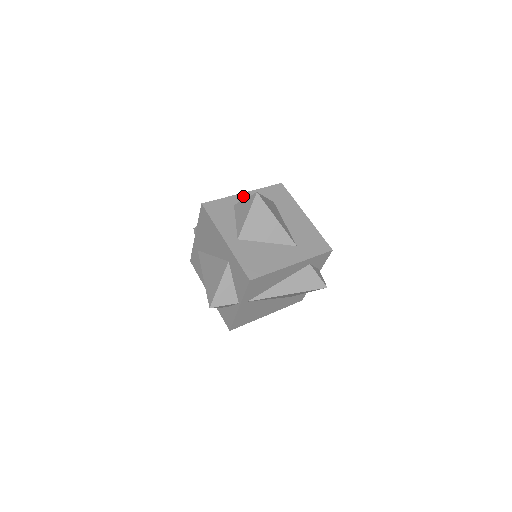
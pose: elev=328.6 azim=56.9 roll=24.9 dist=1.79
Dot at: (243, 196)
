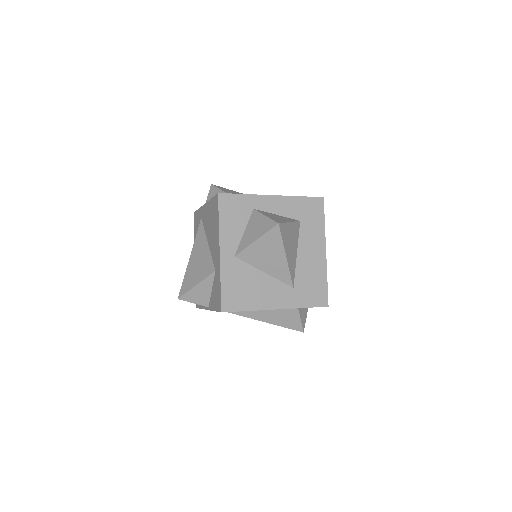
Dot at: (270, 200)
